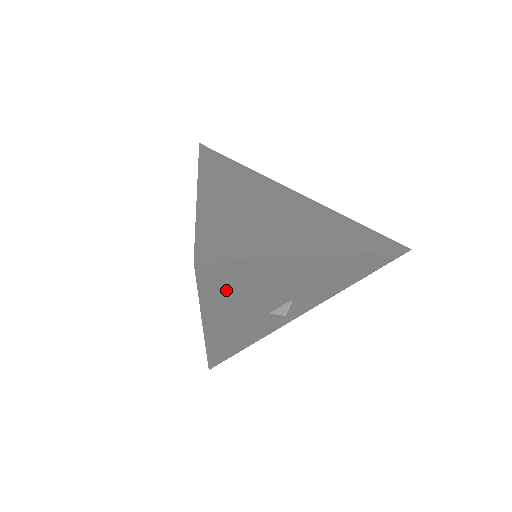
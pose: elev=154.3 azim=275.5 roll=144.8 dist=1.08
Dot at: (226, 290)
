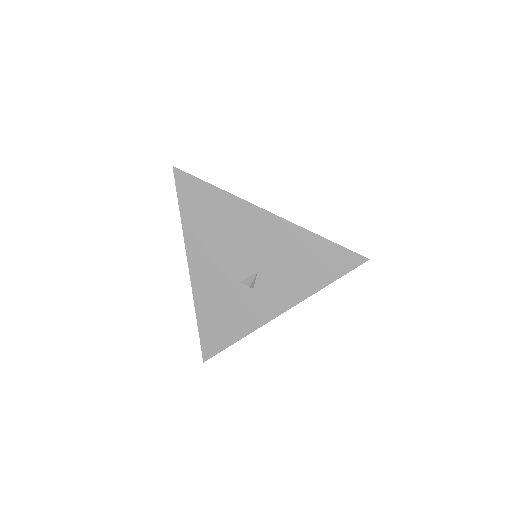
Dot at: (197, 214)
